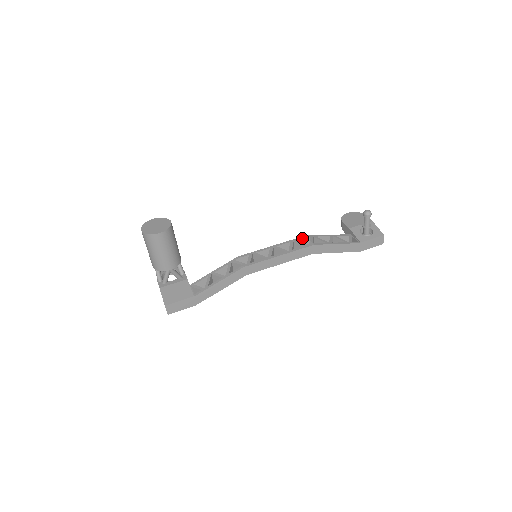
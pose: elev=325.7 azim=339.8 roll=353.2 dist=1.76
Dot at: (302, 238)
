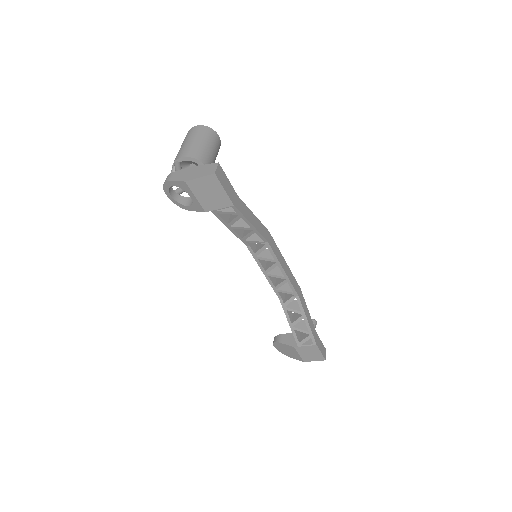
Dot at: occluded
